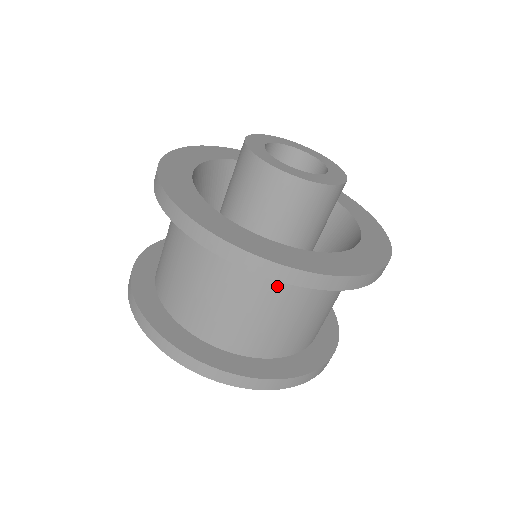
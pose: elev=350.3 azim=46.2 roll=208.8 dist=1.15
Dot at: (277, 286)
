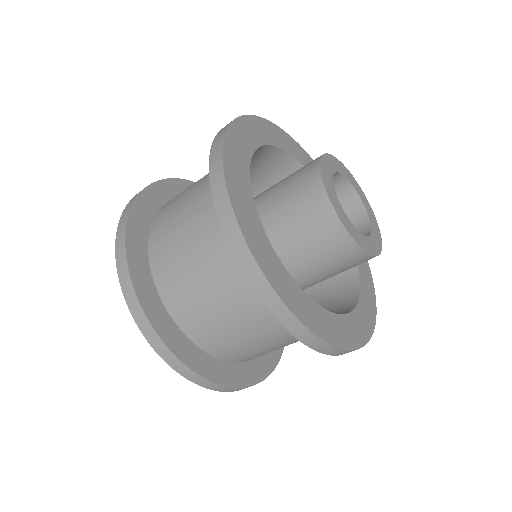
Dot at: (274, 319)
